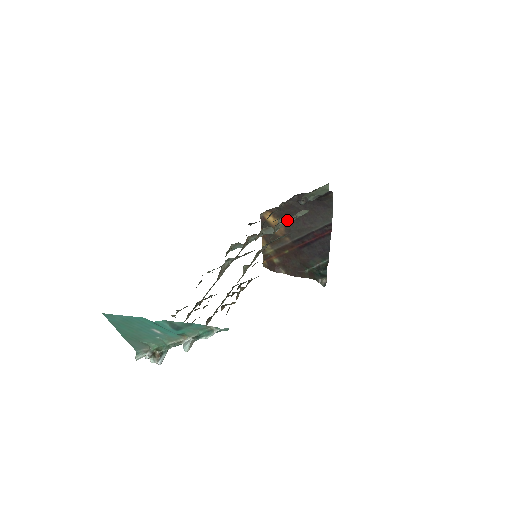
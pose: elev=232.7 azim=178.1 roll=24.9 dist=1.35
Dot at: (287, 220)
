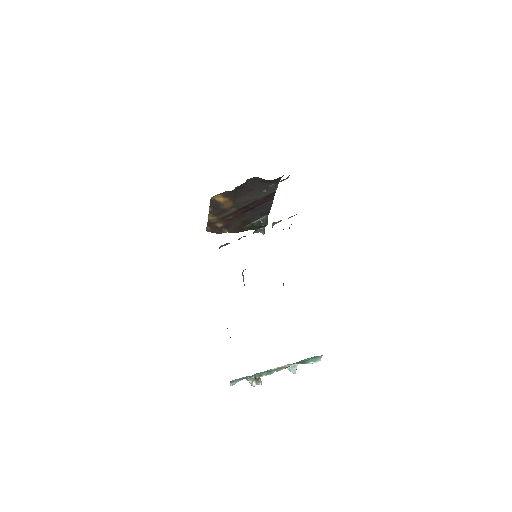
Dot at: (277, 222)
